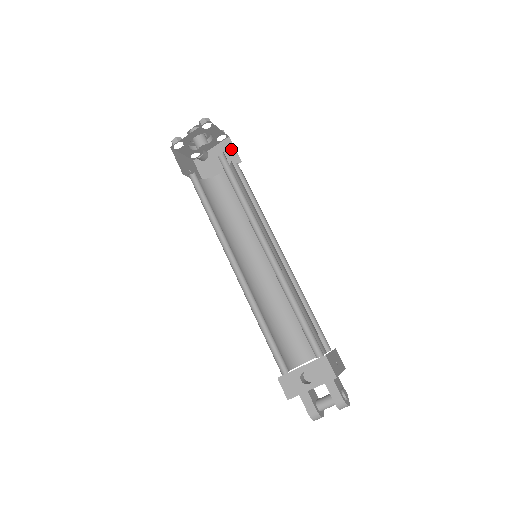
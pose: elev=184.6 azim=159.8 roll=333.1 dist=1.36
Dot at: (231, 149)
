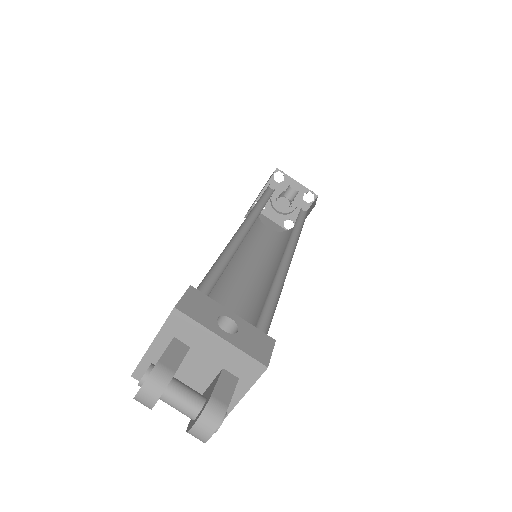
Dot at: occluded
